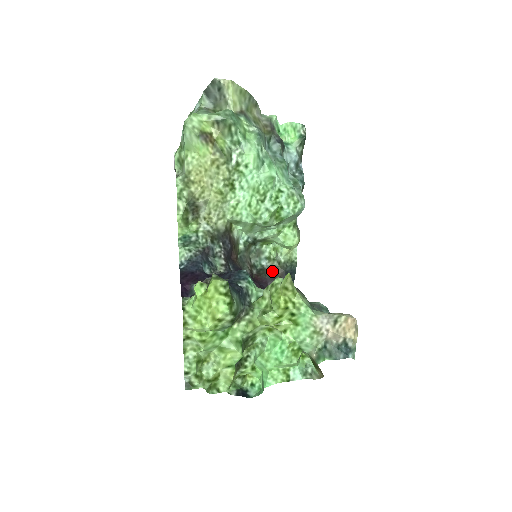
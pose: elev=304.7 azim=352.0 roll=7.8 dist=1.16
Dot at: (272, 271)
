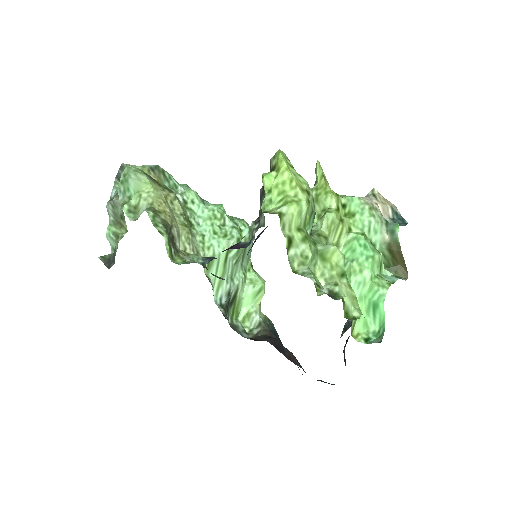
Dot at: (259, 336)
